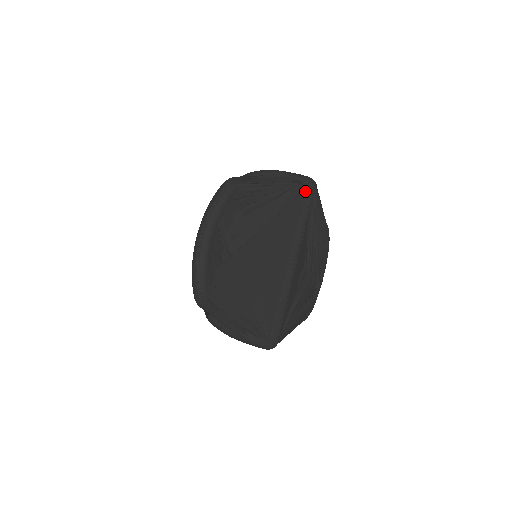
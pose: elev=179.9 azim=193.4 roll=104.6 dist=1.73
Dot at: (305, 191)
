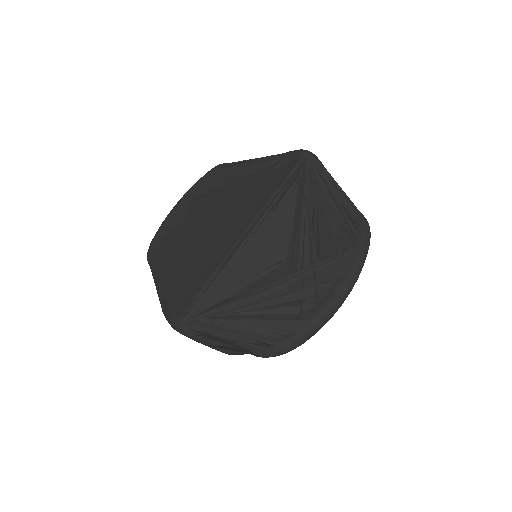
Dot at: (289, 160)
